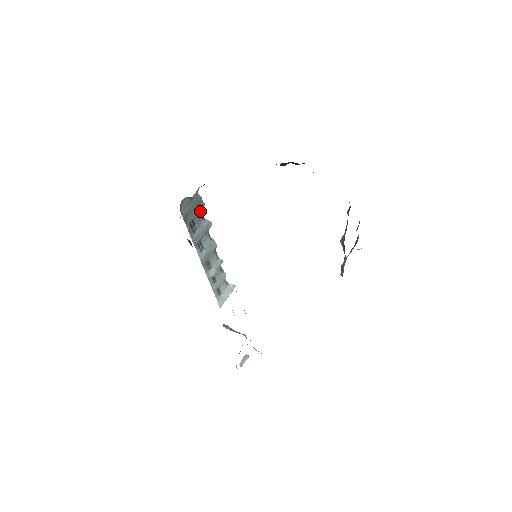
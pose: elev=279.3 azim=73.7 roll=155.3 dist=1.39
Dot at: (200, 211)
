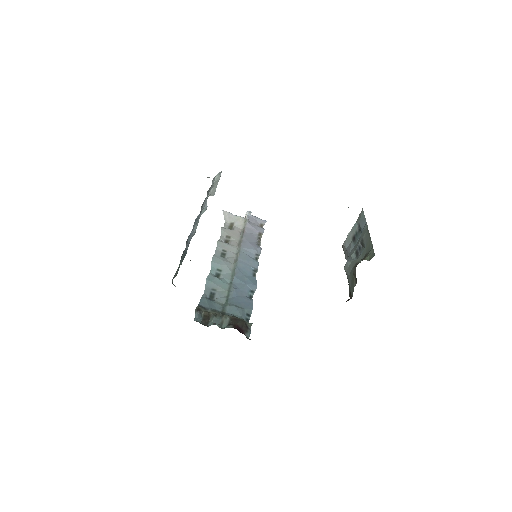
Dot at: occluded
